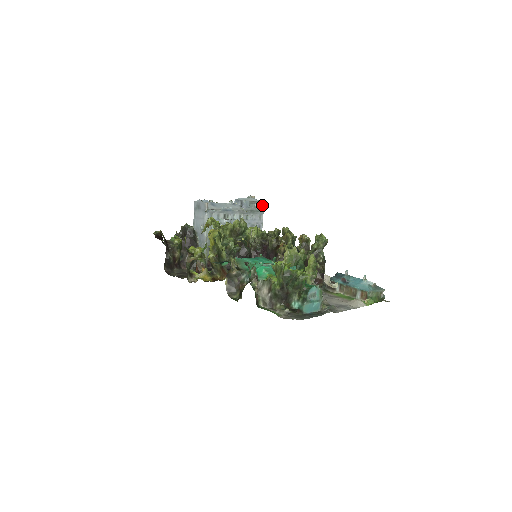
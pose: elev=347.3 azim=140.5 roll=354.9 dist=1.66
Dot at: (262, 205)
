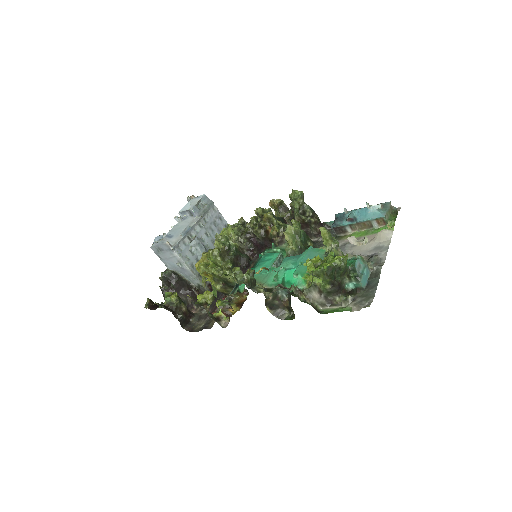
Dot at: (207, 198)
